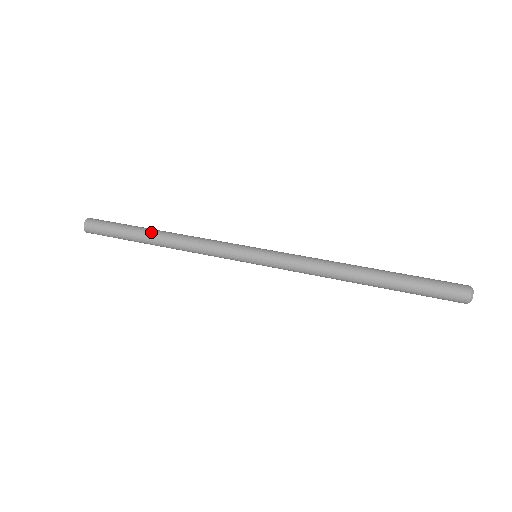
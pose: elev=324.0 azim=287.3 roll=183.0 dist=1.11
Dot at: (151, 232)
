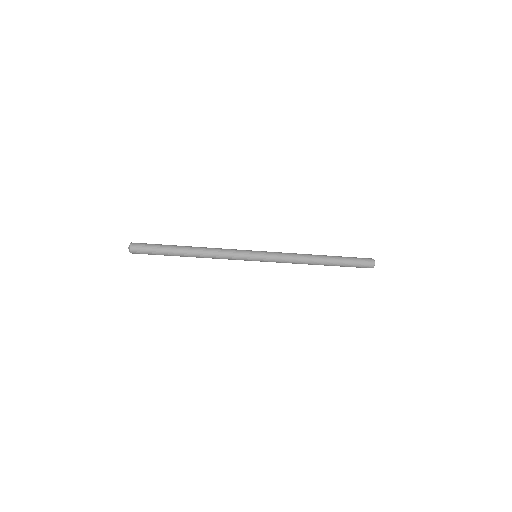
Dot at: occluded
